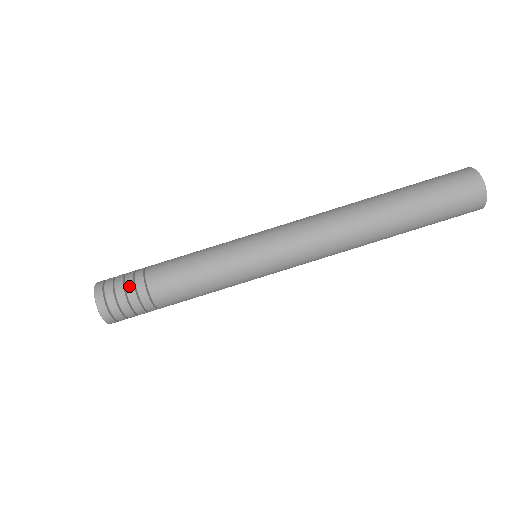
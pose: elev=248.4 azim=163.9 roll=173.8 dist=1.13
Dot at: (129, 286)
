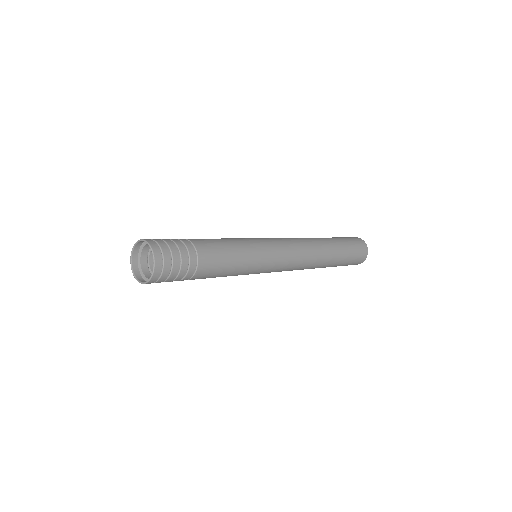
Dot at: (180, 244)
